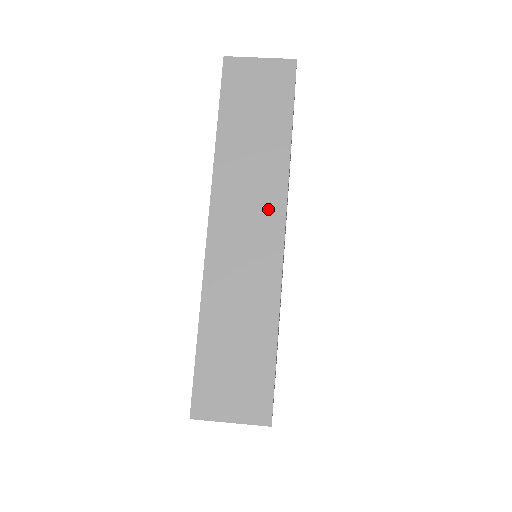
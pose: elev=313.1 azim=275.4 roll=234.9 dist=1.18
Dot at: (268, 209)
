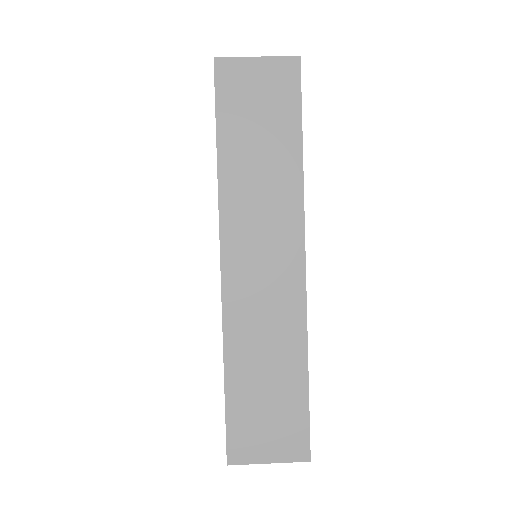
Dot at: (285, 238)
